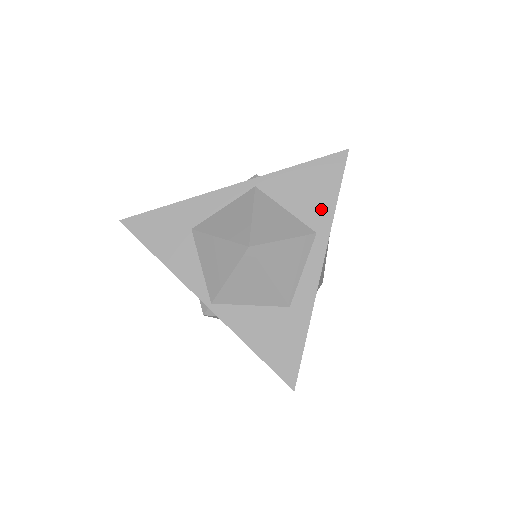
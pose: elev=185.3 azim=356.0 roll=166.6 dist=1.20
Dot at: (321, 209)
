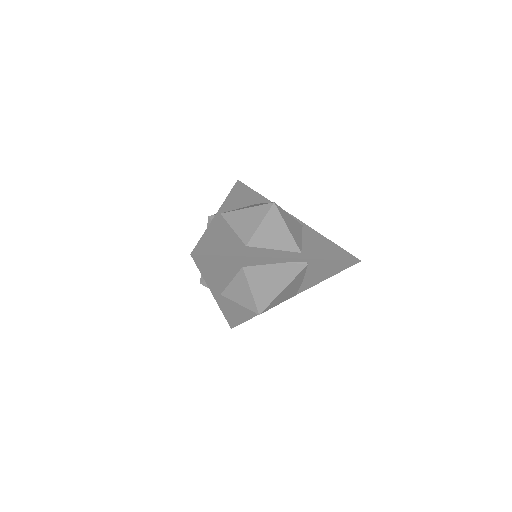
Dot at: (317, 253)
